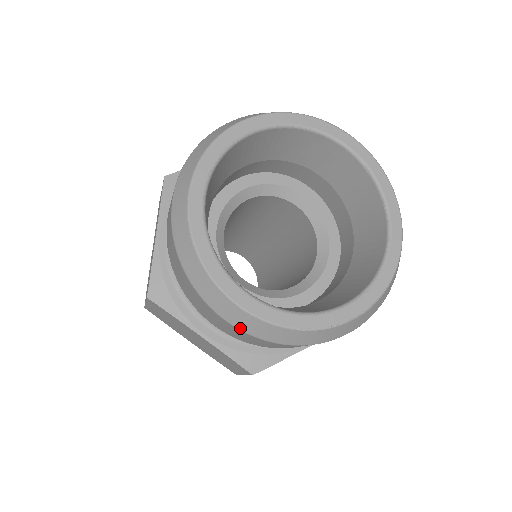
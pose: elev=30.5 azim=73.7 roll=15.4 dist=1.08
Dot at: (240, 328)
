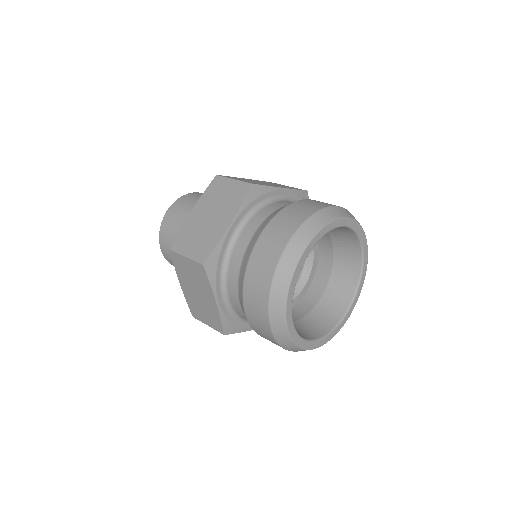
Dot at: (274, 333)
